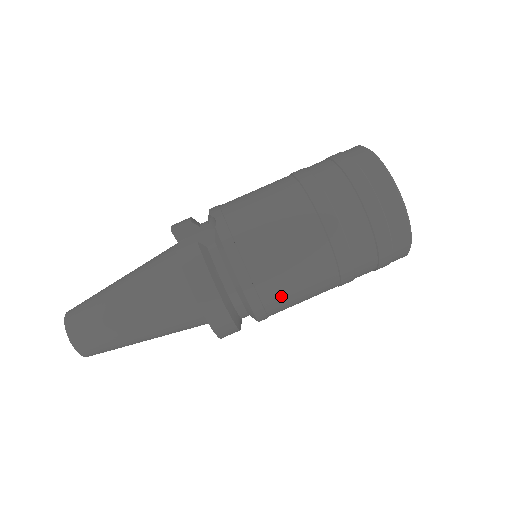
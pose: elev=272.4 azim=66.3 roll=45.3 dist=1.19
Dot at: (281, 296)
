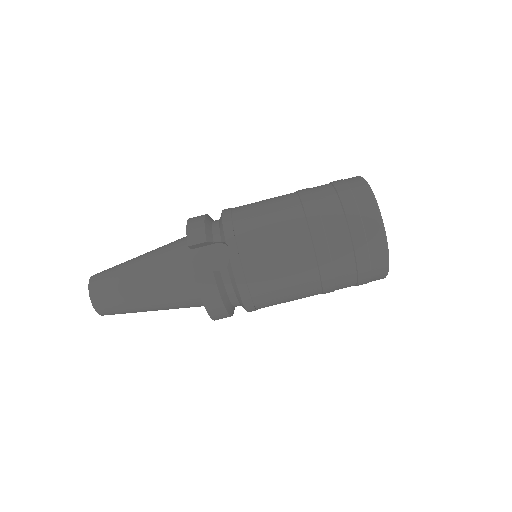
Dot at: occluded
